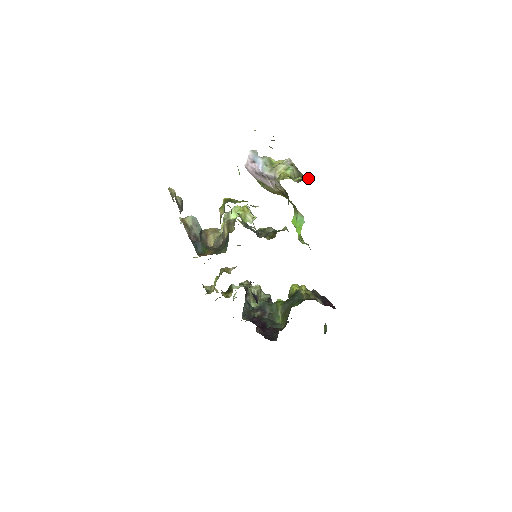
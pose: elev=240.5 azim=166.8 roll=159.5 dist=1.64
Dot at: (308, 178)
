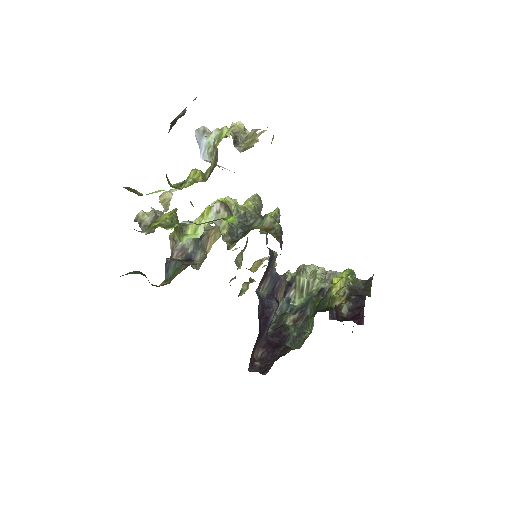
Dot at: (194, 182)
